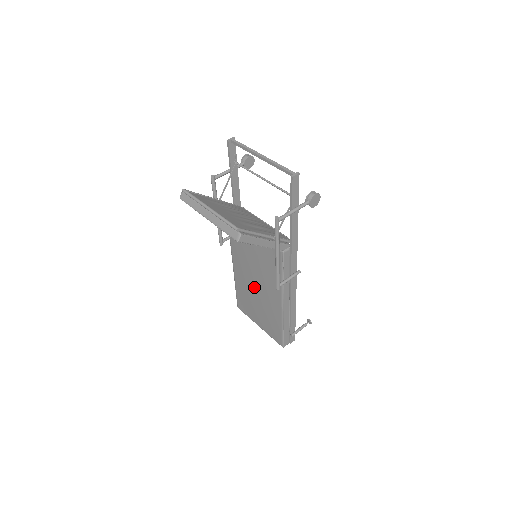
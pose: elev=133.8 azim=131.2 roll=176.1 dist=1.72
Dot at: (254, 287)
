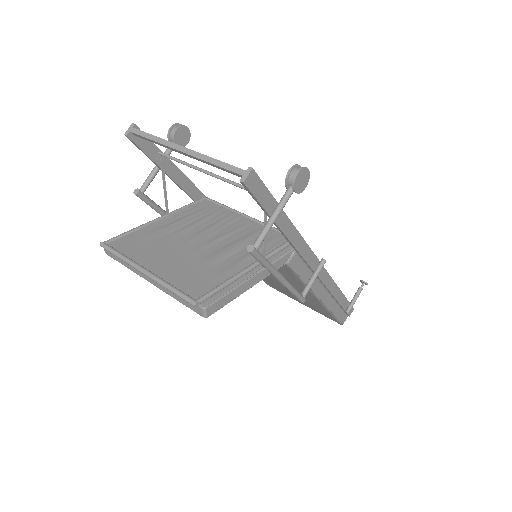
Dot at: (274, 280)
